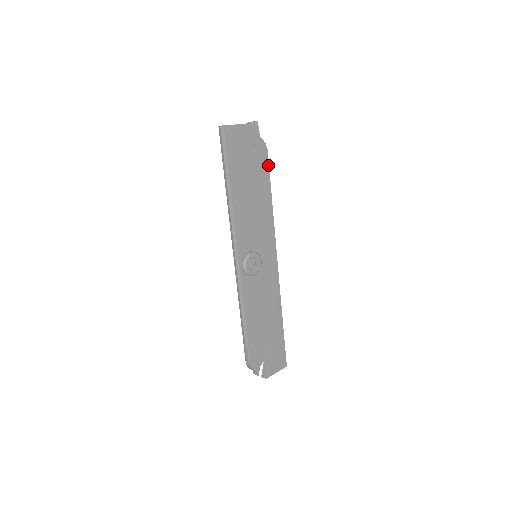
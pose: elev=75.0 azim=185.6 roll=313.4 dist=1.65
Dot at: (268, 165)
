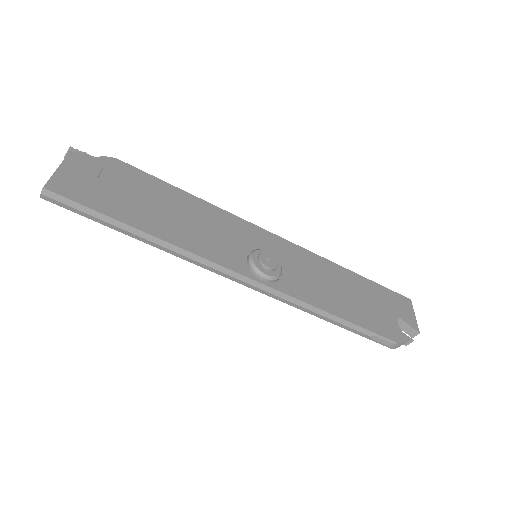
Dot at: (141, 171)
